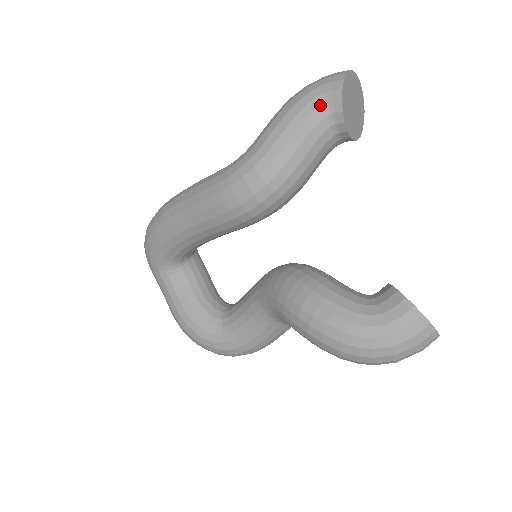
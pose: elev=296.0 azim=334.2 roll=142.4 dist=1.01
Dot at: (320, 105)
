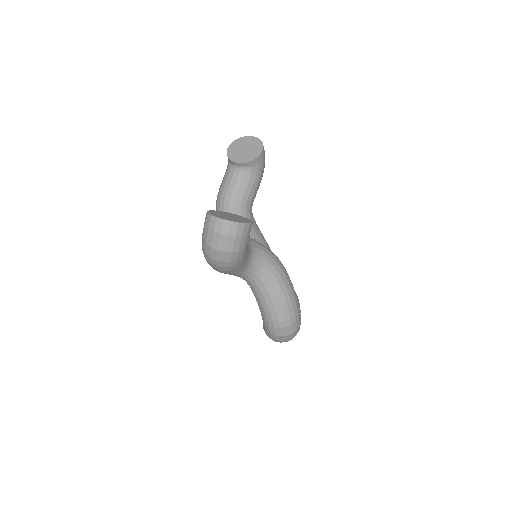
Dot at: (228, 162)
